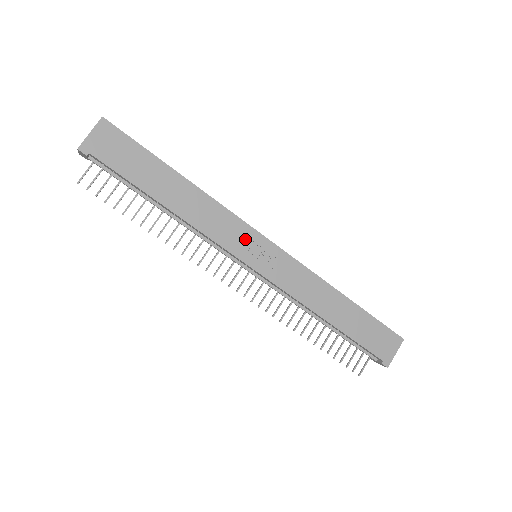
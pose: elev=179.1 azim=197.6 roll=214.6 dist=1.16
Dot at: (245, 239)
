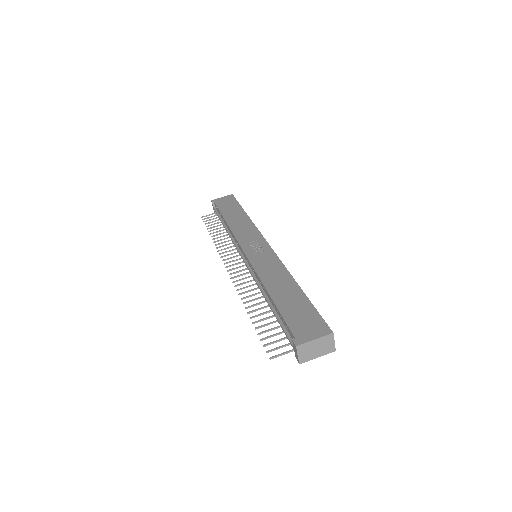
Dot at: (253, 240)
